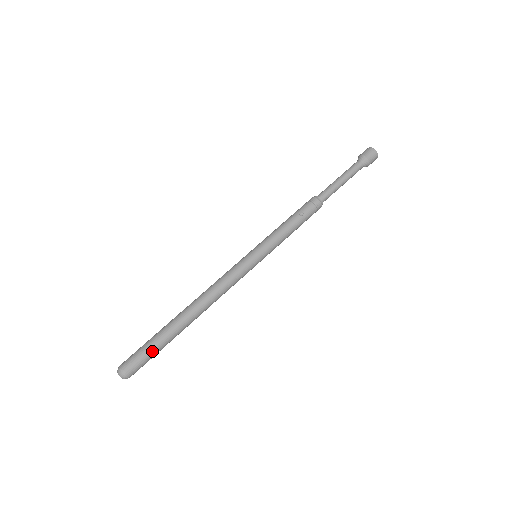
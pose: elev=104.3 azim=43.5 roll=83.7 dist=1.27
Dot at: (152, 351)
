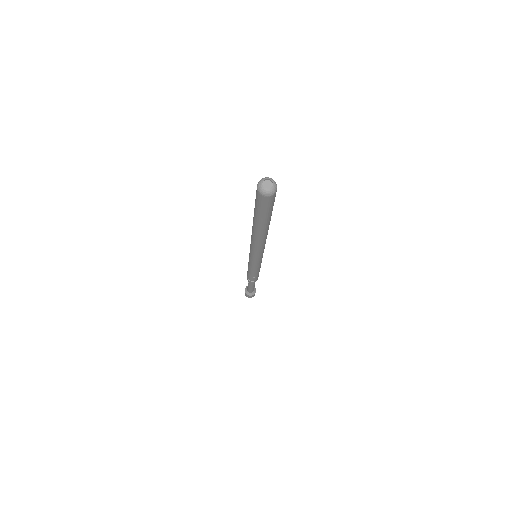
Dot at: occluded
